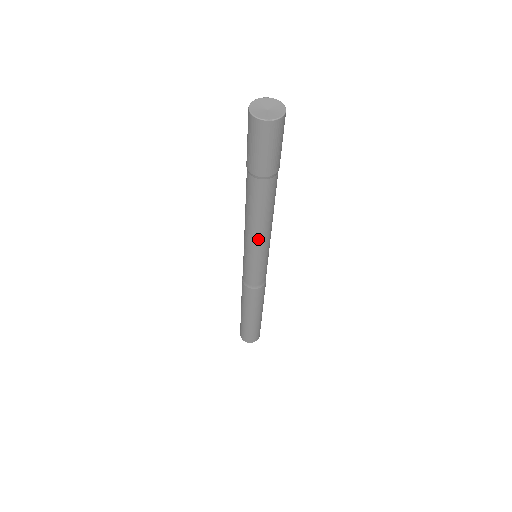
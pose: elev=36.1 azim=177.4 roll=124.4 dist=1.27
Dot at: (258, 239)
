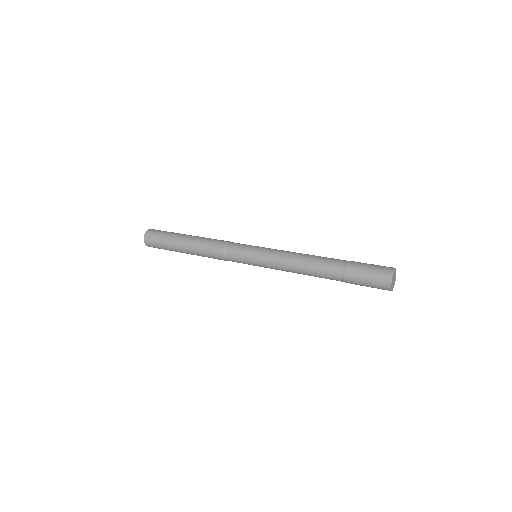
Dot at: (284, 270)
